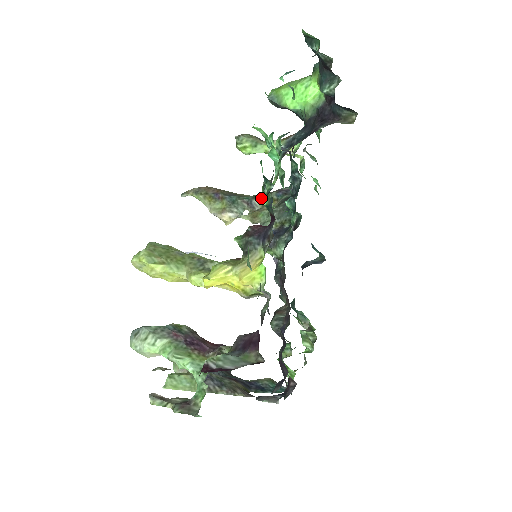
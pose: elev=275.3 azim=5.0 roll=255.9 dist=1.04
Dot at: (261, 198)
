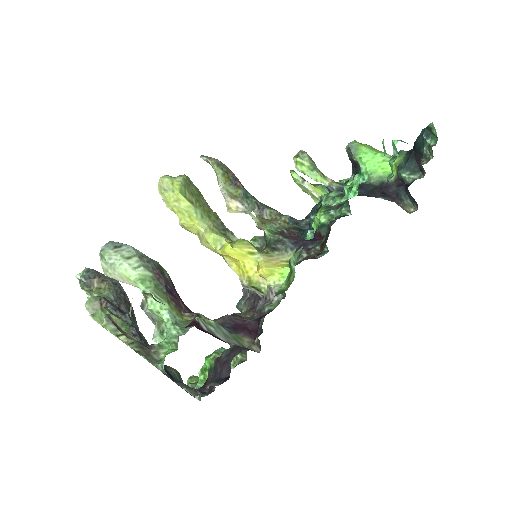
Dot at: (321, 215)
